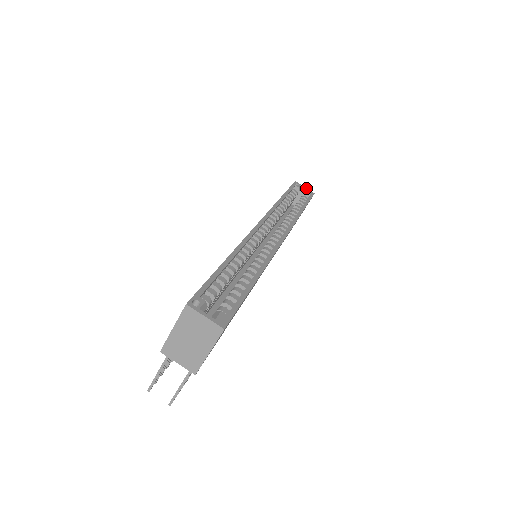
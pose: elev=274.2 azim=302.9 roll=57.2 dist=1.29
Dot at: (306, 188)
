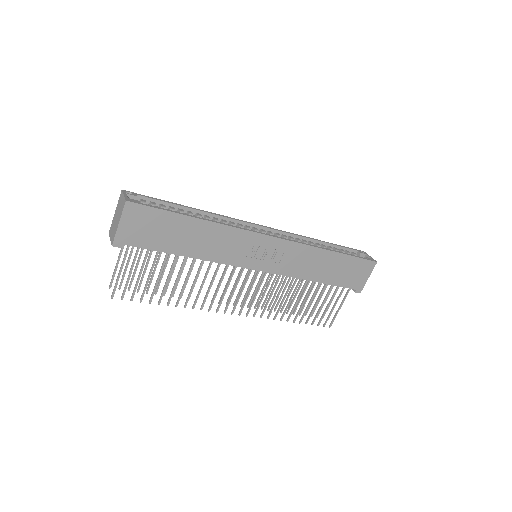
Dot at: (371, 257)
